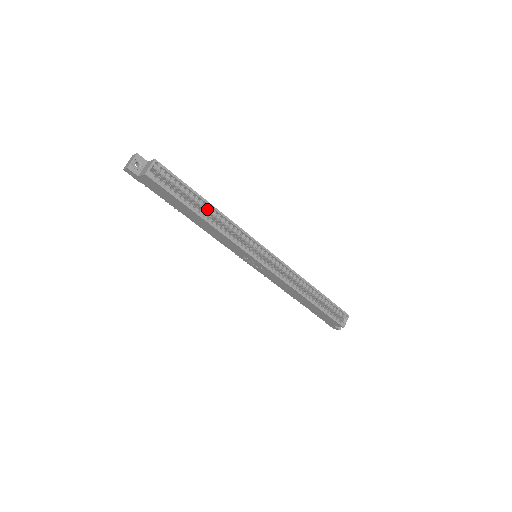
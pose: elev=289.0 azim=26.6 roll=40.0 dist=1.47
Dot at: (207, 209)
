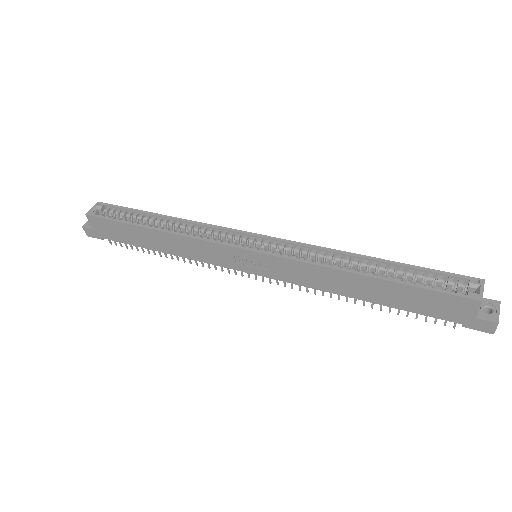
Dot at: (163, 223)
